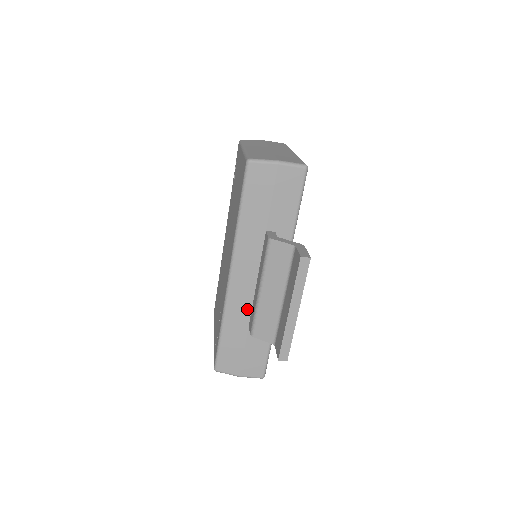
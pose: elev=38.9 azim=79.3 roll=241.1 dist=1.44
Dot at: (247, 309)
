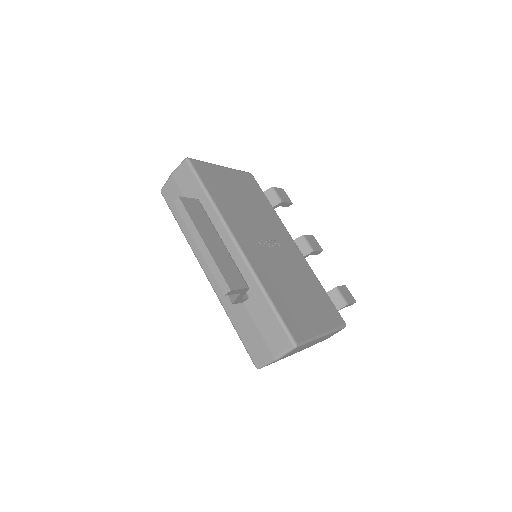
Dot at: occluded
